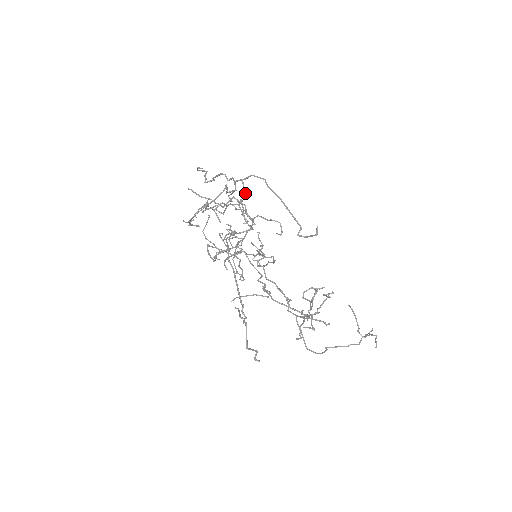
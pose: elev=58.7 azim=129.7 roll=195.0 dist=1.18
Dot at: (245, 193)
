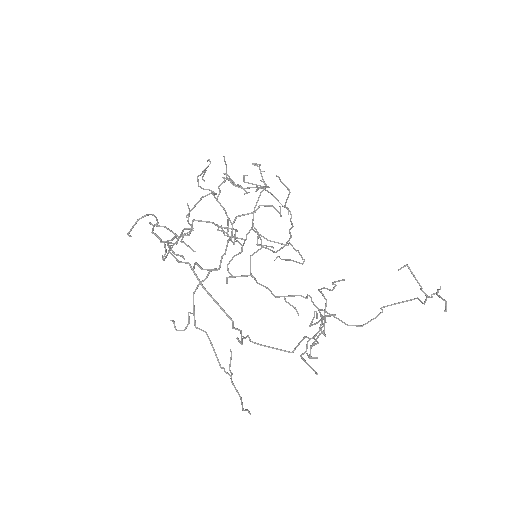
Dot at: (181, 256)
